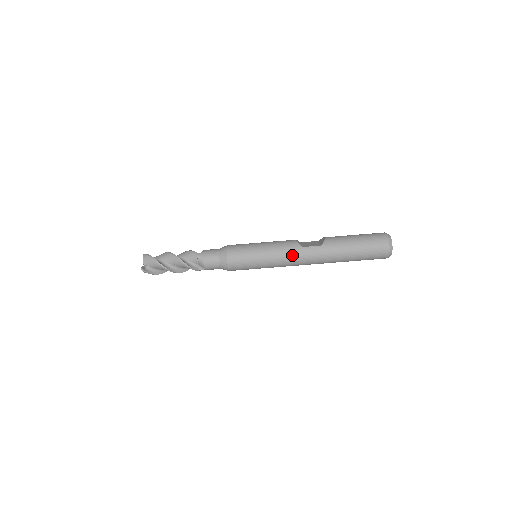
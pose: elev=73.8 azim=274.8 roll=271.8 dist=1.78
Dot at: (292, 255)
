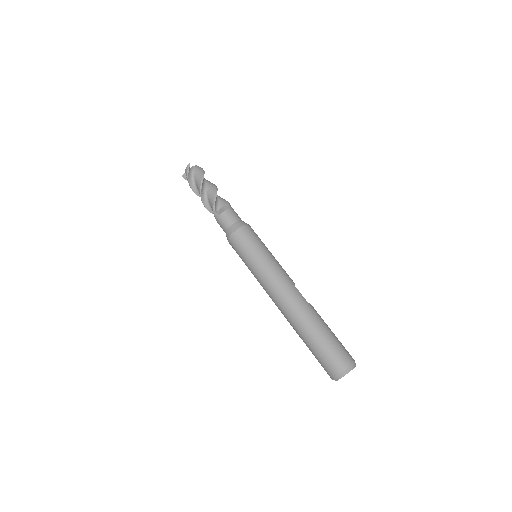
Dot at: (283, 279)
